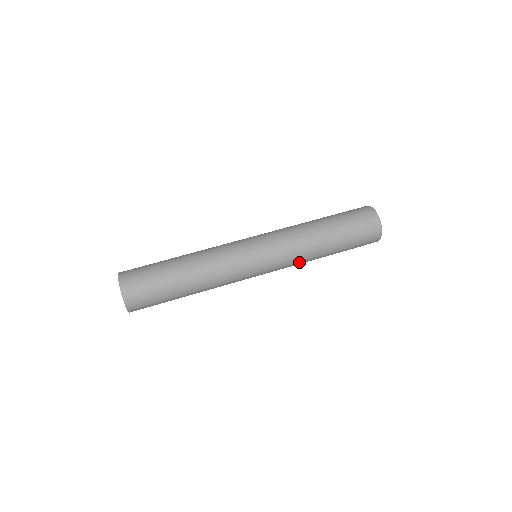
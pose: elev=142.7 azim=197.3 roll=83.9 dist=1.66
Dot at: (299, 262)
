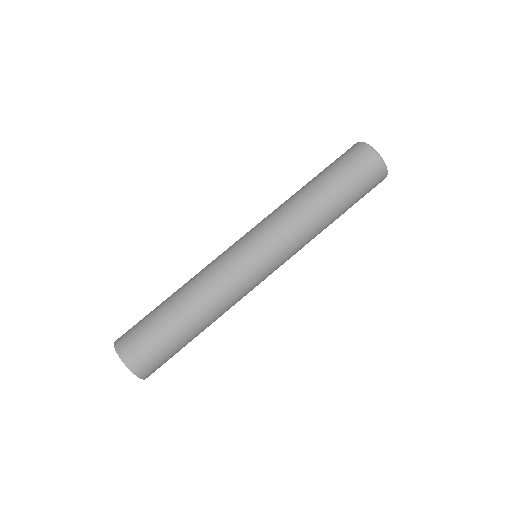
Dot at: (295, 224)
